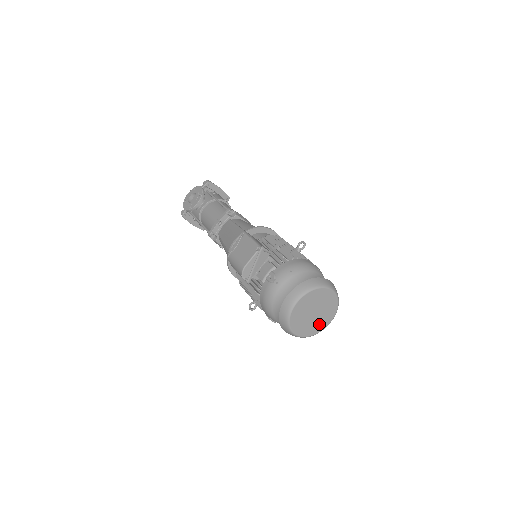
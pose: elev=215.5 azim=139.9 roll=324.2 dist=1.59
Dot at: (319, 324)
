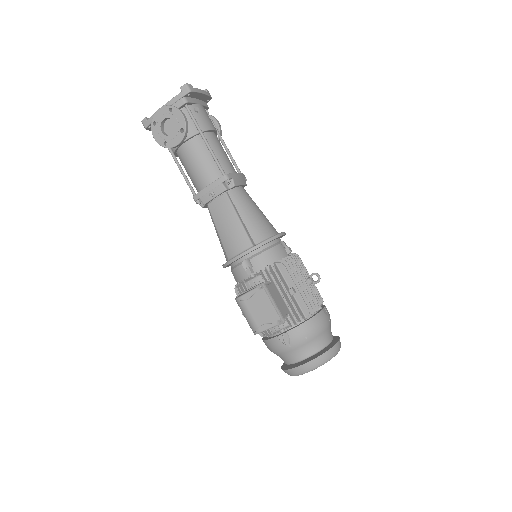
Dot at: occluded
